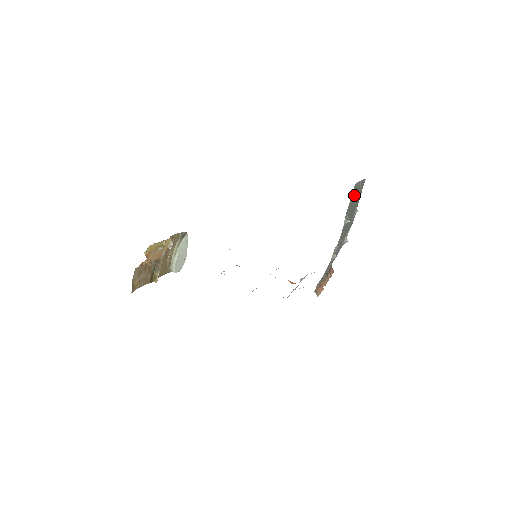
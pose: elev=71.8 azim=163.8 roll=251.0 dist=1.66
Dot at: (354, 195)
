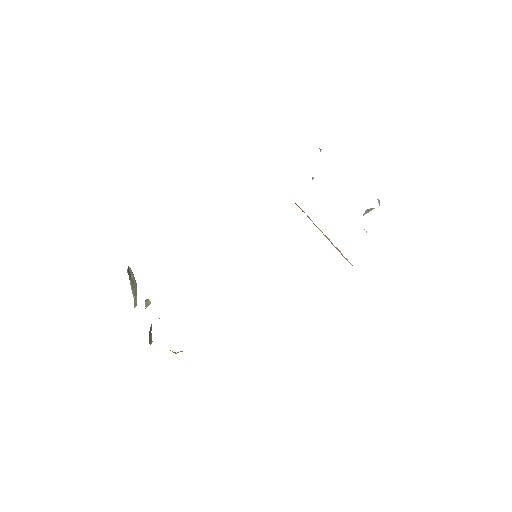
Dot at: occluded
